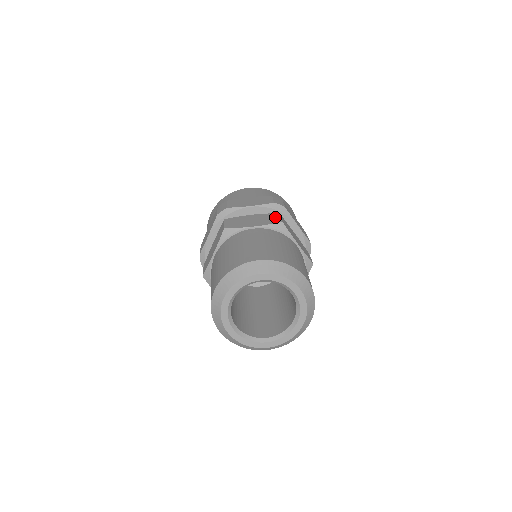
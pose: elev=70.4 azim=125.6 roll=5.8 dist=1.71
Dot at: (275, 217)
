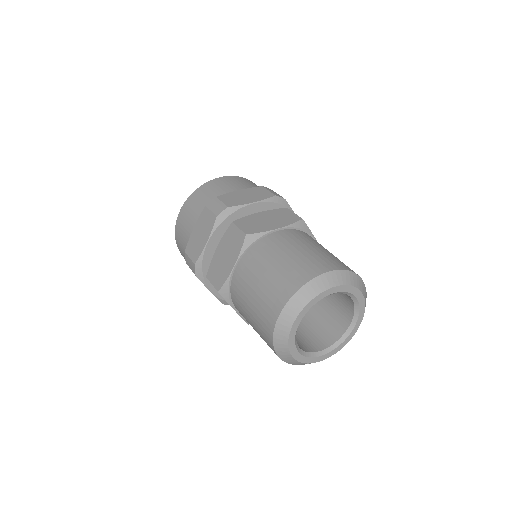
Dot at: (289, 213)
